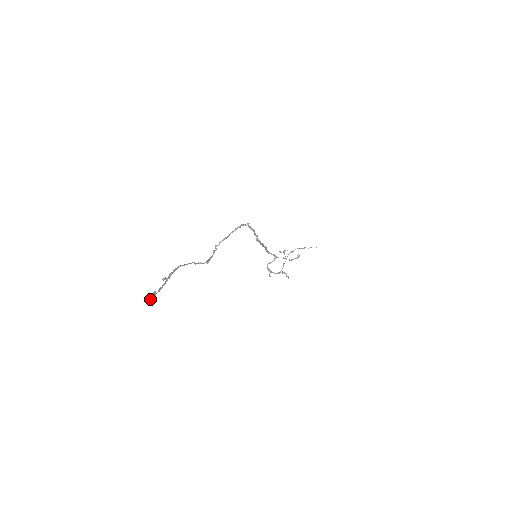
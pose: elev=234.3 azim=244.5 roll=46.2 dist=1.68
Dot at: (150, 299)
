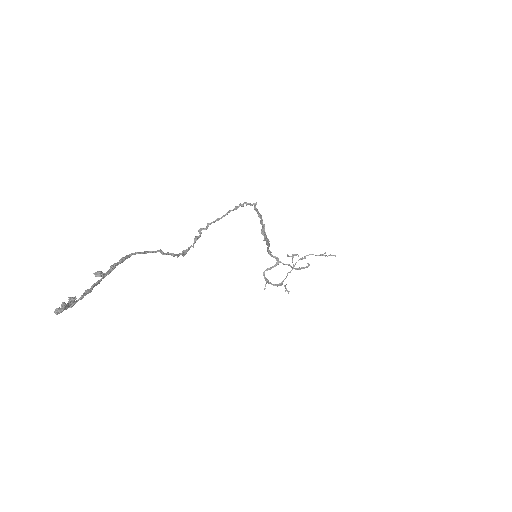
Dot at: (58, 313)
